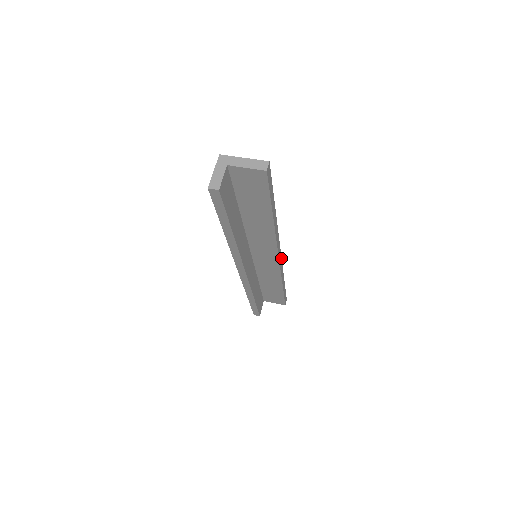
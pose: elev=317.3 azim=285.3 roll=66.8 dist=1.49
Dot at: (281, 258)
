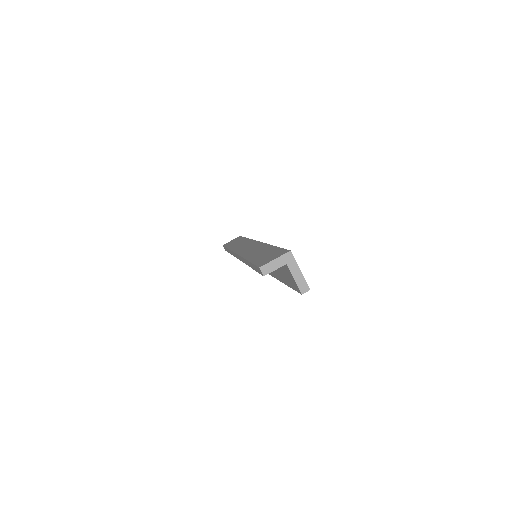
Dot at: occluded
